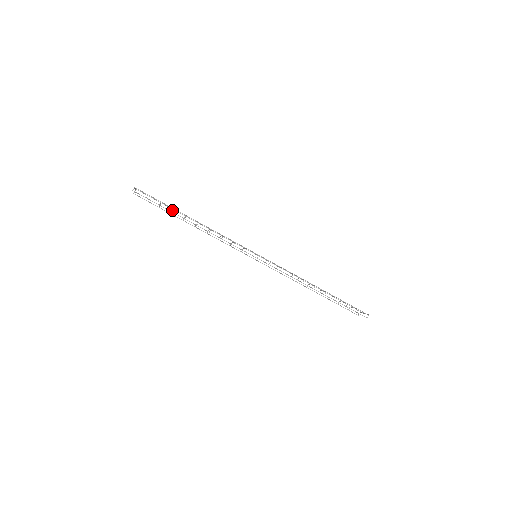
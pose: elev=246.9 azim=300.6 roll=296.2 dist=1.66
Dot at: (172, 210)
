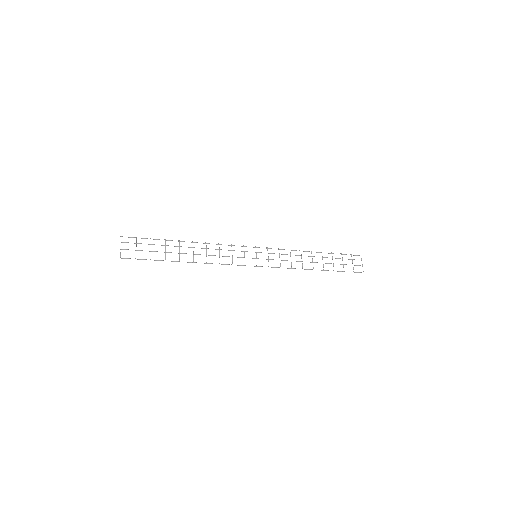
Dot at: occluded
